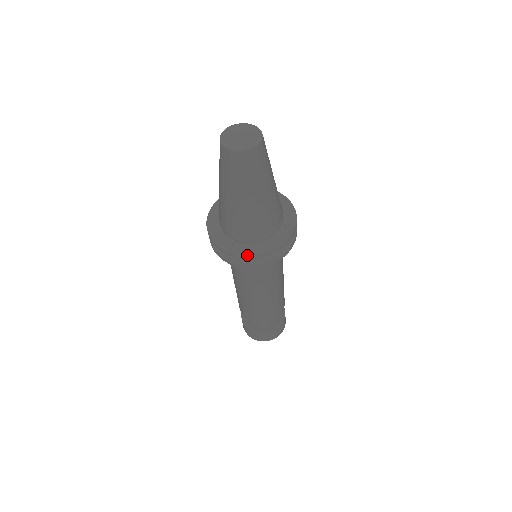
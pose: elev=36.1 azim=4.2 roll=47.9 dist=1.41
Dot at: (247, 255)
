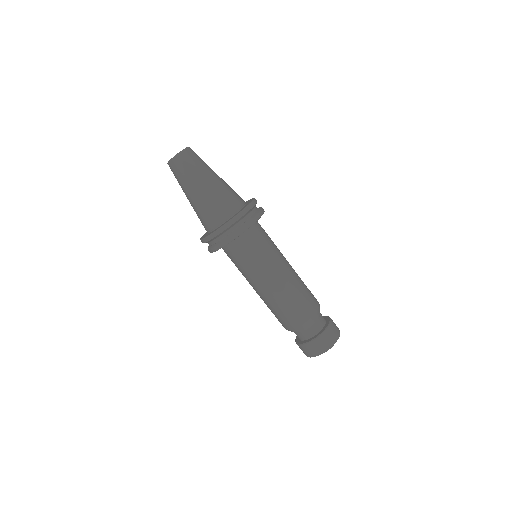
Dot at: (219, 228)
